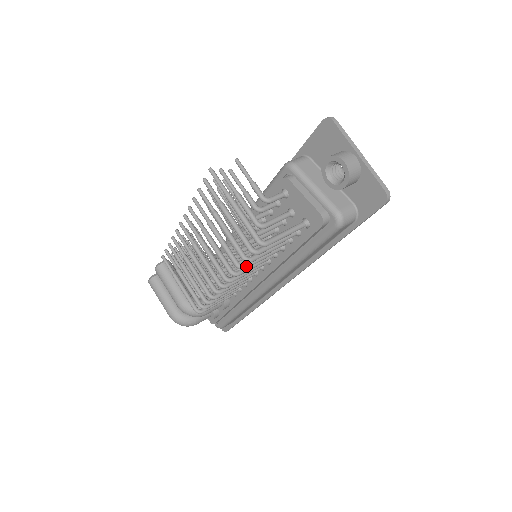
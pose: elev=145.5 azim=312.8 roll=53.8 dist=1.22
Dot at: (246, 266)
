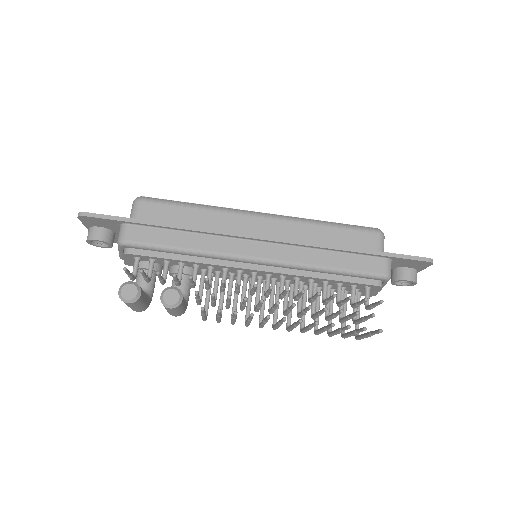
Dot at: occluded
